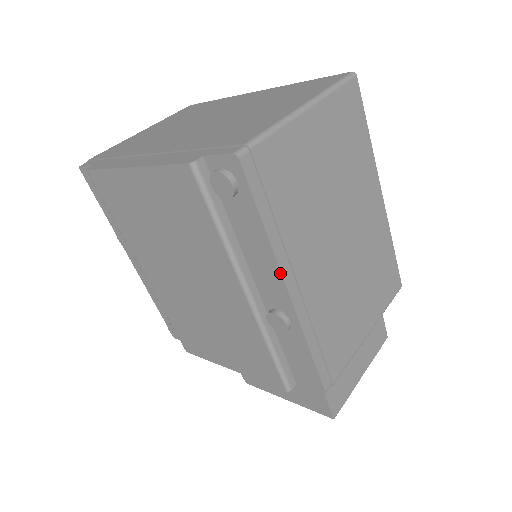
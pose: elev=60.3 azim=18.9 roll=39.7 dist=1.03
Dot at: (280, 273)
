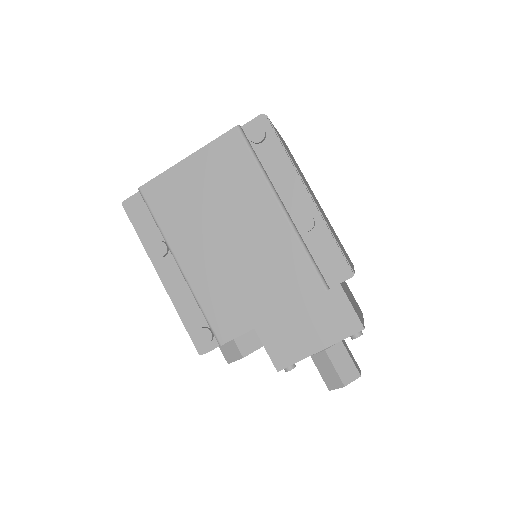
Dot at: (300, 179)
